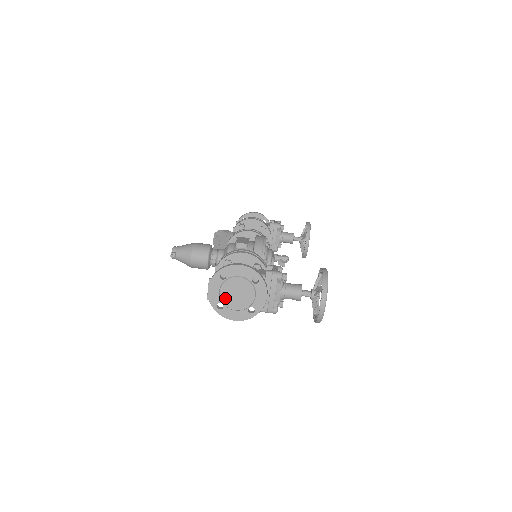
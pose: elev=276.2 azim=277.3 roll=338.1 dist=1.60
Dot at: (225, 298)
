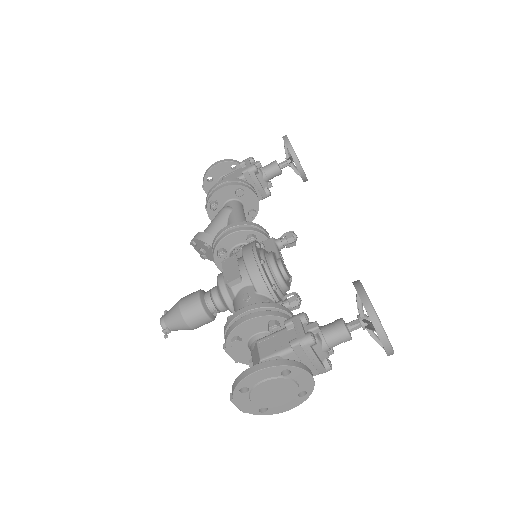
Dot at: (263, 403)
